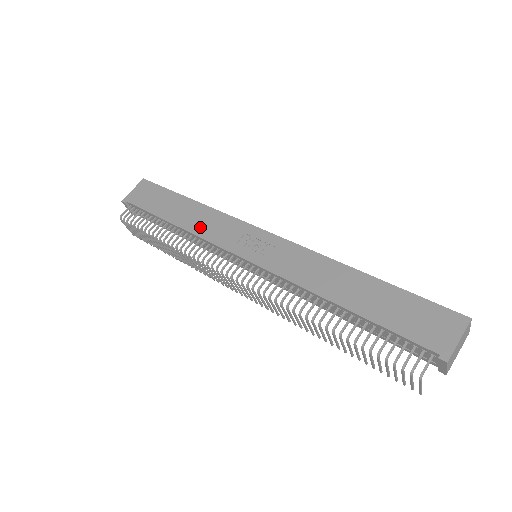
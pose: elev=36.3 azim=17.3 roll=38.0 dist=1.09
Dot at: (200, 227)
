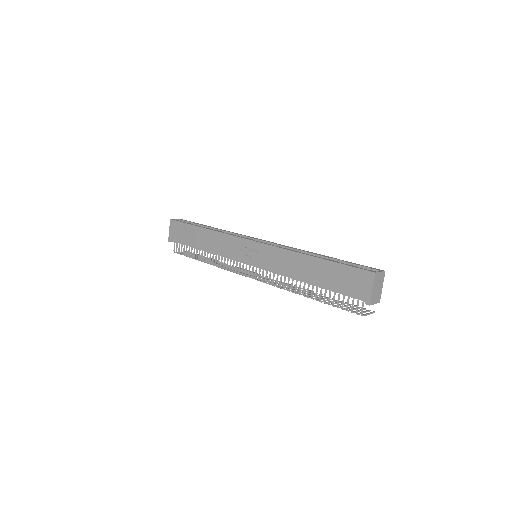
Dot at: (217, 249)
